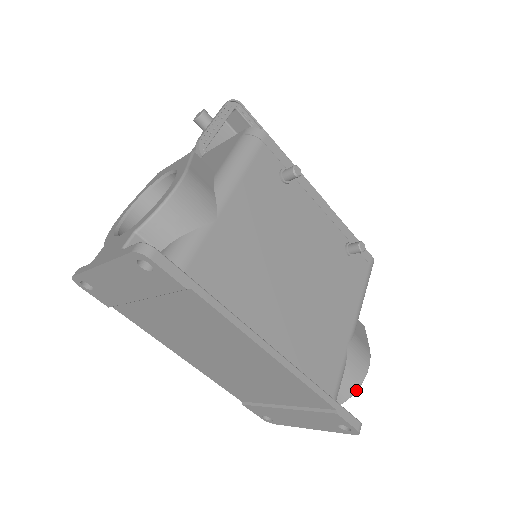
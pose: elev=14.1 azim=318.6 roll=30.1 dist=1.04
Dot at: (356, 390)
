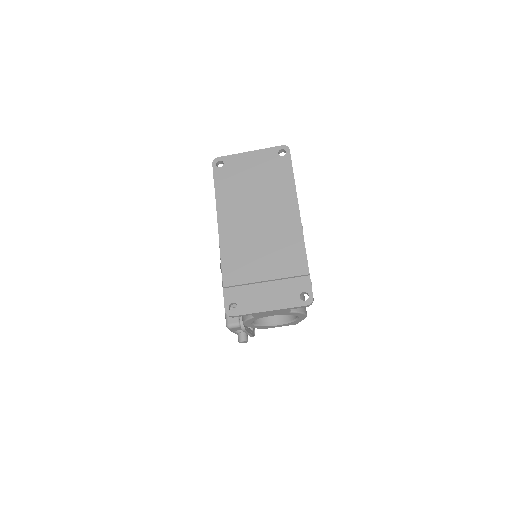
Dot at: (301, 312)
